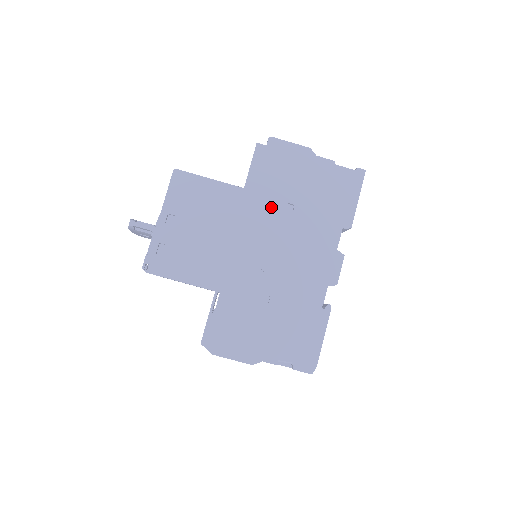
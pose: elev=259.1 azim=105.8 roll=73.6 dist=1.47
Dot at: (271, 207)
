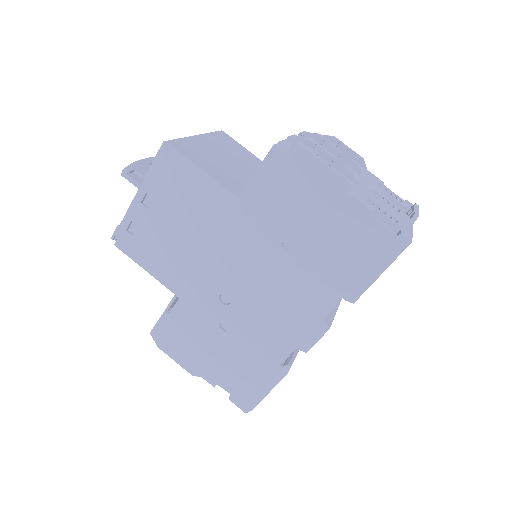
Dot at: (263, 235)
